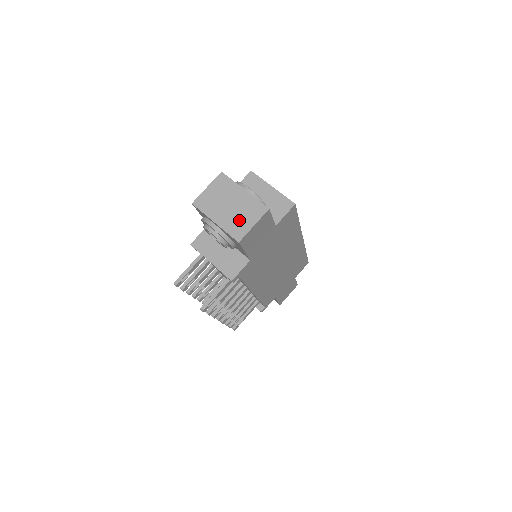
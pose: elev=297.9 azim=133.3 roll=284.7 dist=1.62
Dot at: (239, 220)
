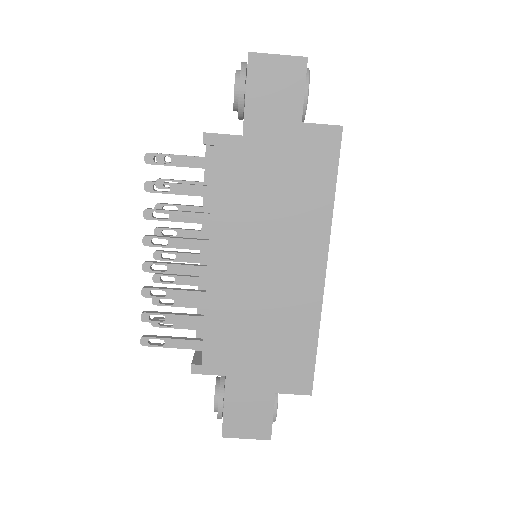
Dot at: occluded
